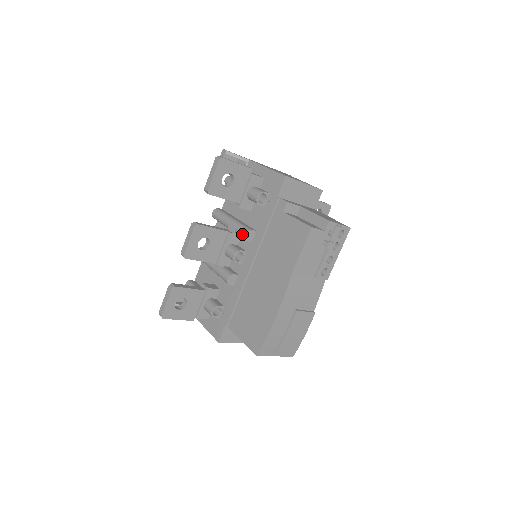
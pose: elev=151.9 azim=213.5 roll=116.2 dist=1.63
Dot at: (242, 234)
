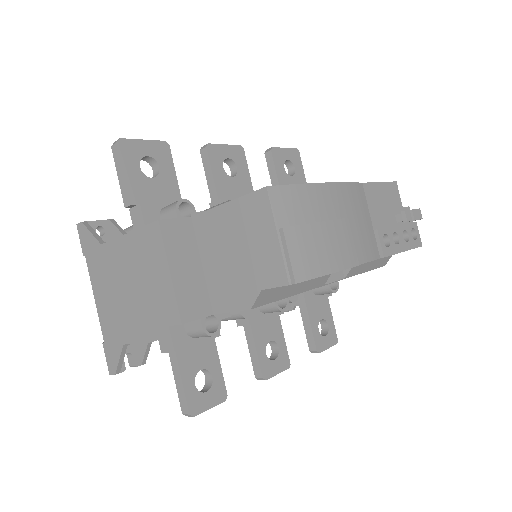
Dot at: occluded
